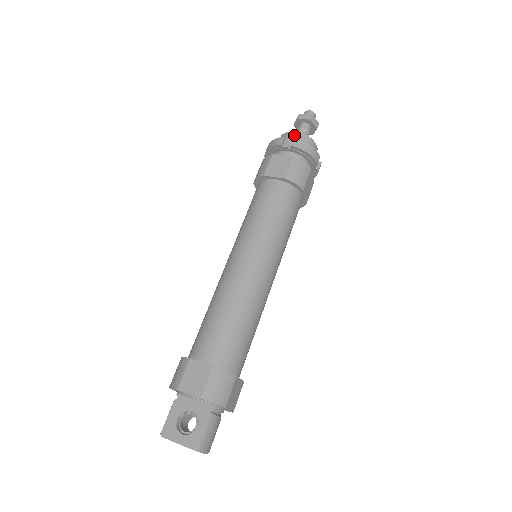
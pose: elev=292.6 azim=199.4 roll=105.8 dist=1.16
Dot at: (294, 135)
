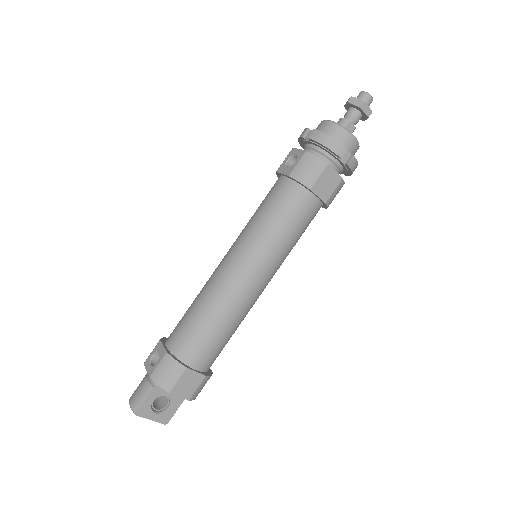
Dot at: (352, 142)
